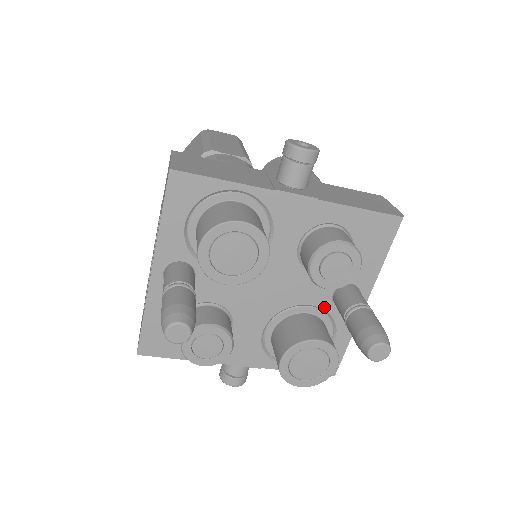
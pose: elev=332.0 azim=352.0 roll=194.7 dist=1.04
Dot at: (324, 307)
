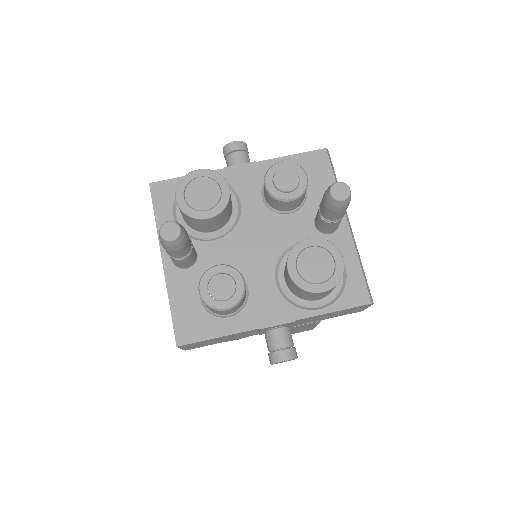
Dot at: occluded
